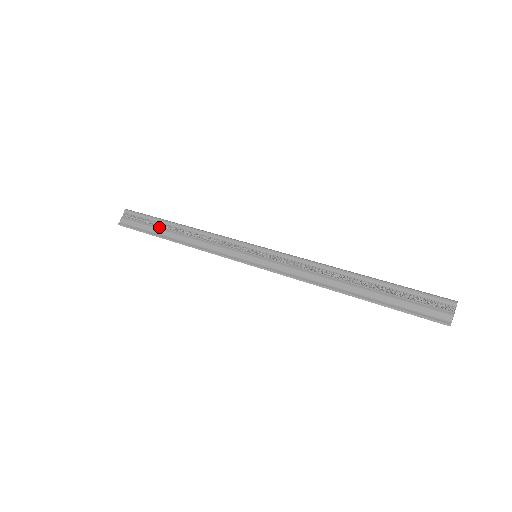
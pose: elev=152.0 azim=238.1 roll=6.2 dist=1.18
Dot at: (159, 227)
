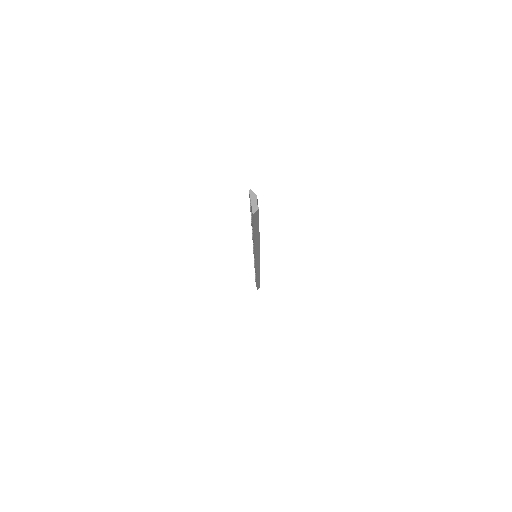
Dot at: occluded
